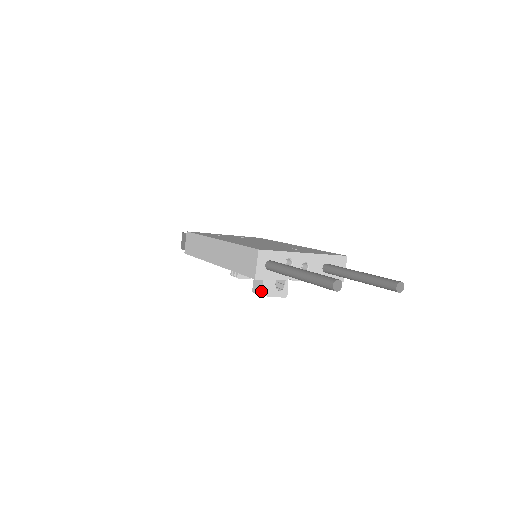
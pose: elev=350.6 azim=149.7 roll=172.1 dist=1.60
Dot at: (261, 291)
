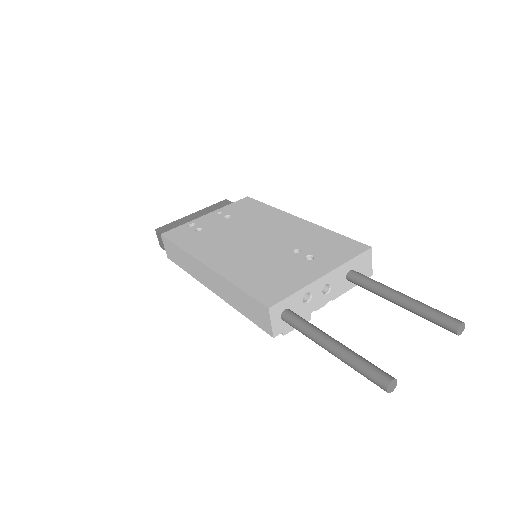
Dot at: occluded
